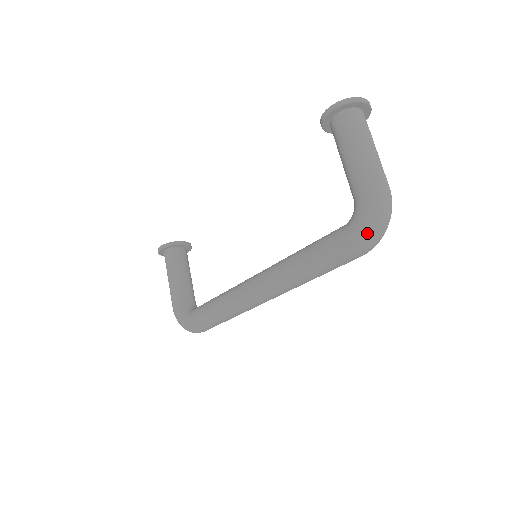
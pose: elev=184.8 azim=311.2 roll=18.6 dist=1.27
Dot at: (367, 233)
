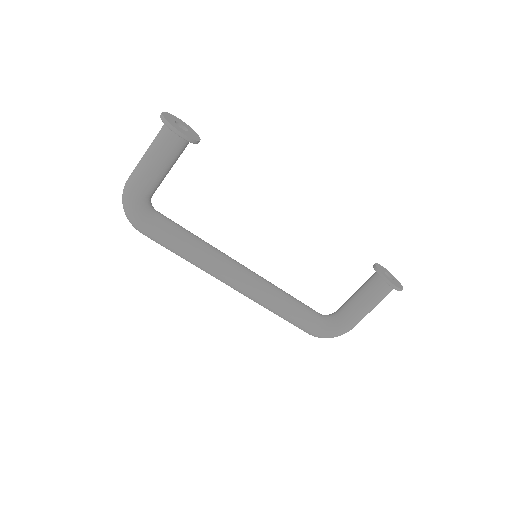
Dot at: occluded
